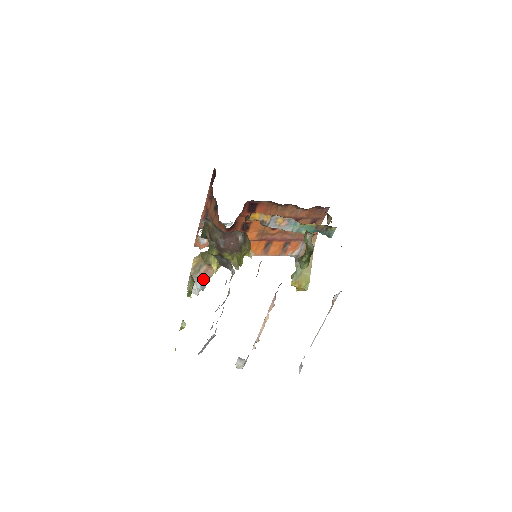
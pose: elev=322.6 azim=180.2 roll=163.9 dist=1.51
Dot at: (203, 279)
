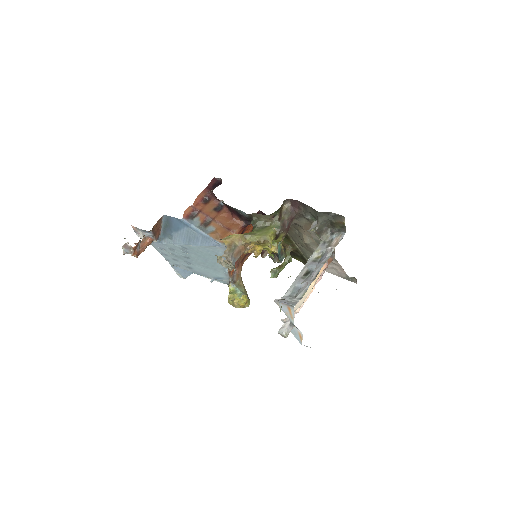
Dot at: (236, 259)
